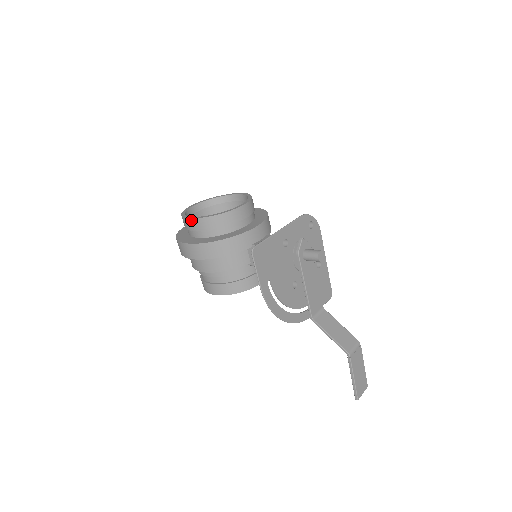
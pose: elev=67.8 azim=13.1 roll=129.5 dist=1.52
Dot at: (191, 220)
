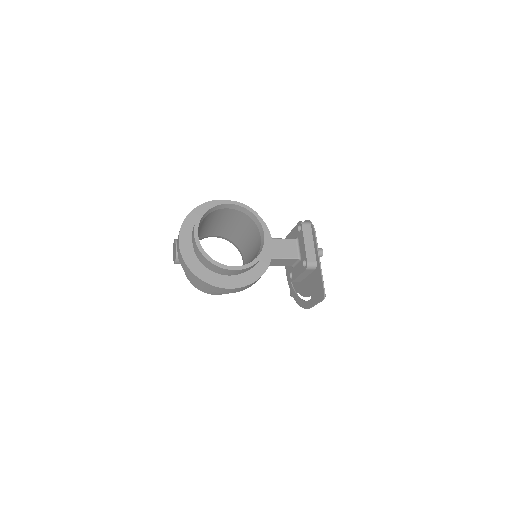
Dot at: (235, 271)
